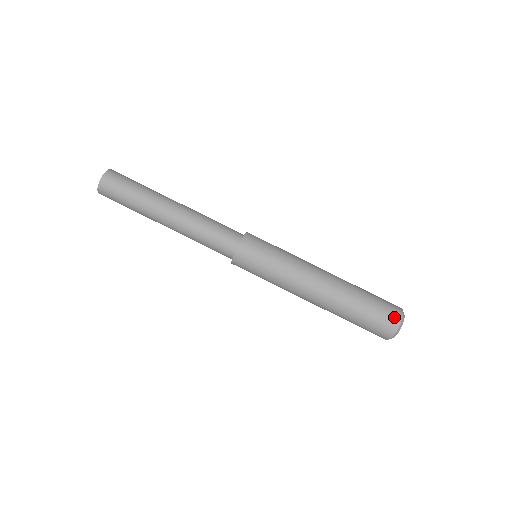
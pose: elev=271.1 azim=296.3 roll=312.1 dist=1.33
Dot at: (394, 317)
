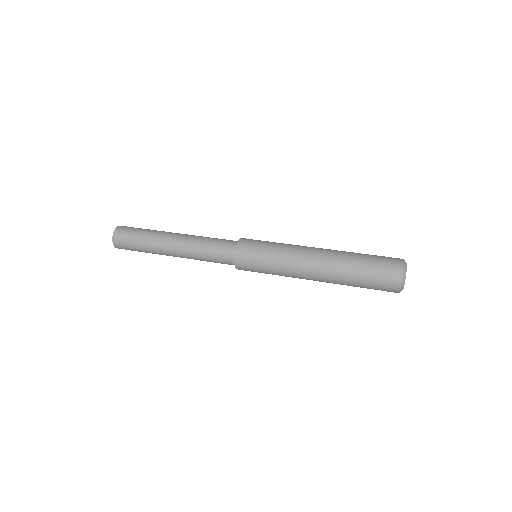
Dot at: (395, 260)
